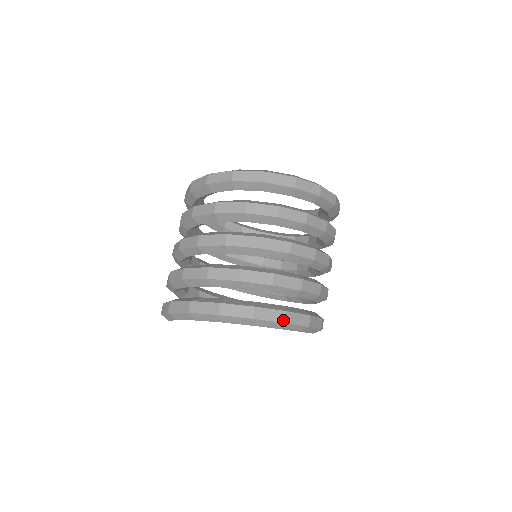
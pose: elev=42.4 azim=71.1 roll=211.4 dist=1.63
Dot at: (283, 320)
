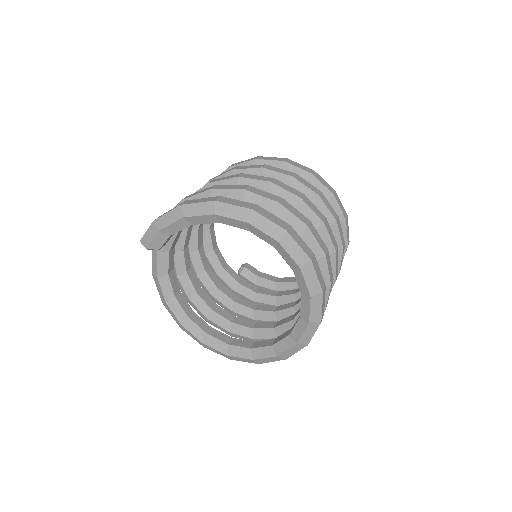
Dot at: (285, 228)
